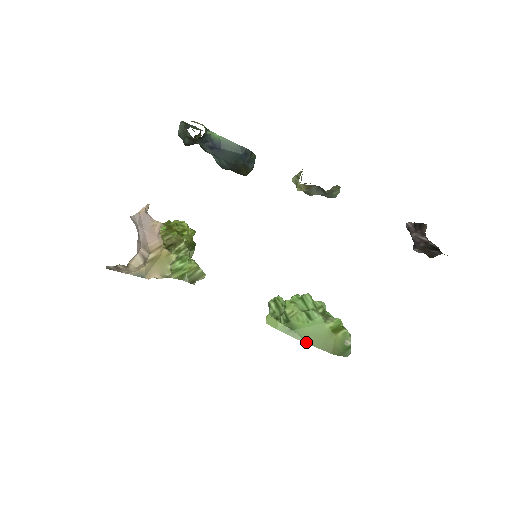
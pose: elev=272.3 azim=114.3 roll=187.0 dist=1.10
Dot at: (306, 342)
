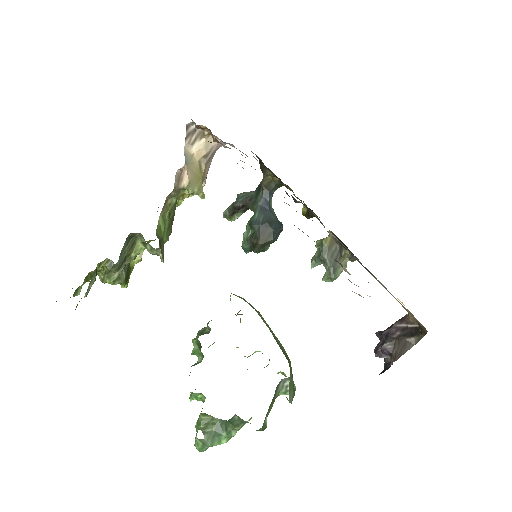
Dot at: occluded
